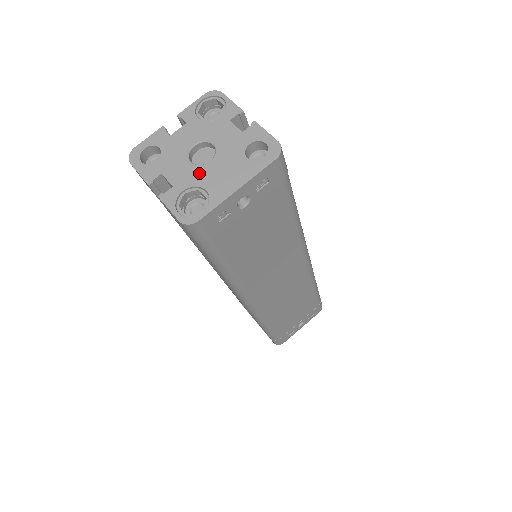
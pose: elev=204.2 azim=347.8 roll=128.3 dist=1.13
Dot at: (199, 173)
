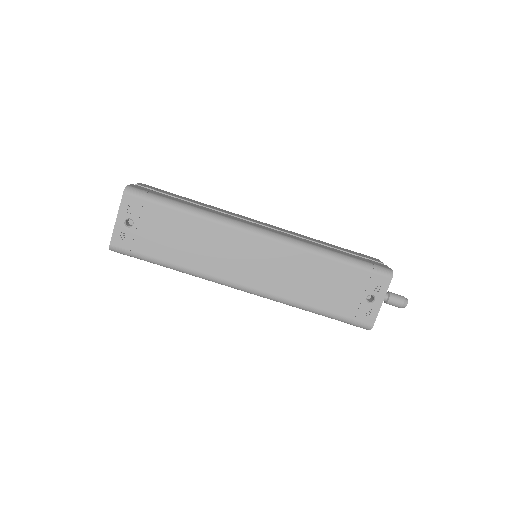
Dot at: occluded
